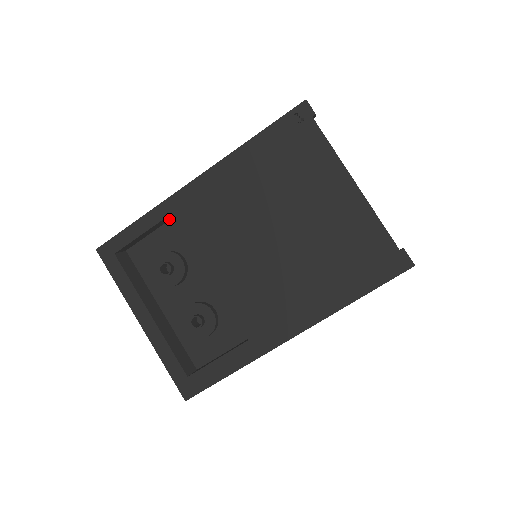
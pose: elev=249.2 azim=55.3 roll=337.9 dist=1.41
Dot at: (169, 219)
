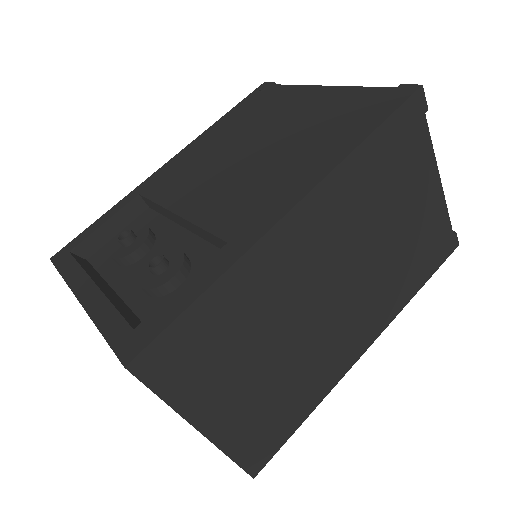
Dot at: (140, 212)
